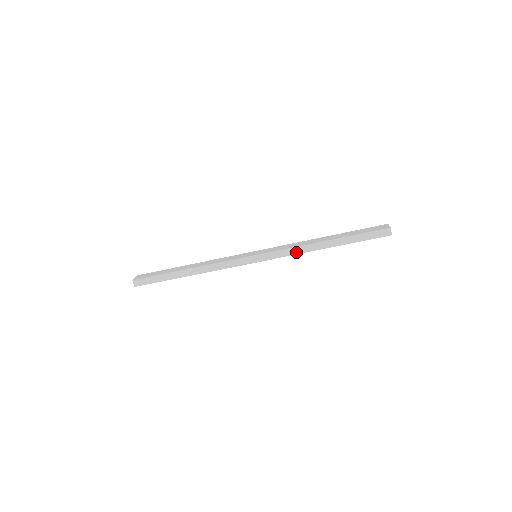
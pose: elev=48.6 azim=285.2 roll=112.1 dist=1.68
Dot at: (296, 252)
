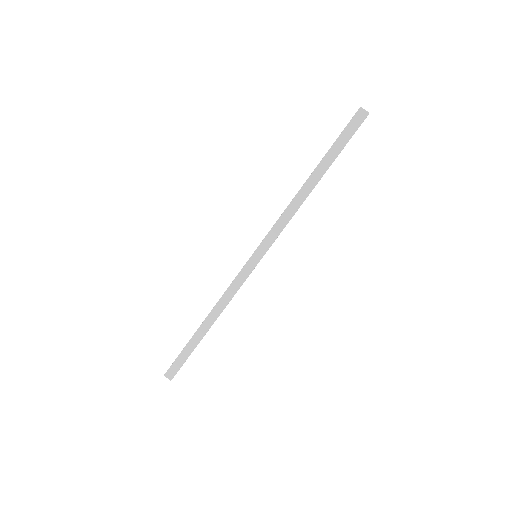
Dot at: (288, 217)
